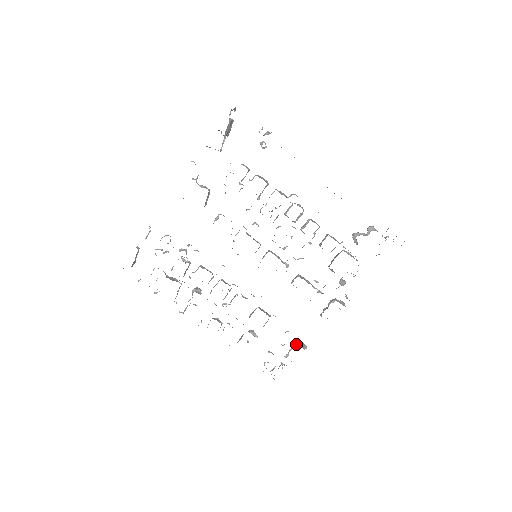
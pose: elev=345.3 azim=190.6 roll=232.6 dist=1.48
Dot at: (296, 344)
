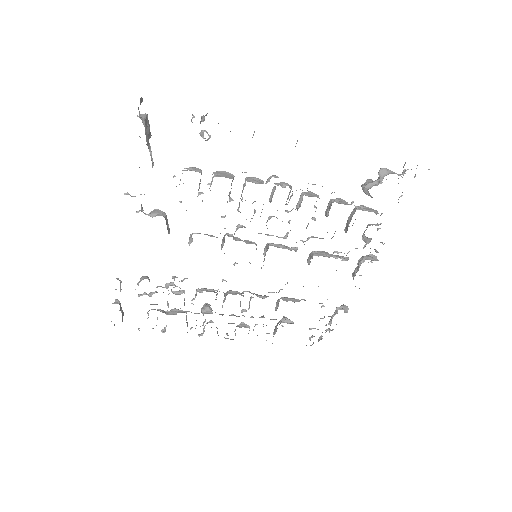
Dot at: (336, 311)
